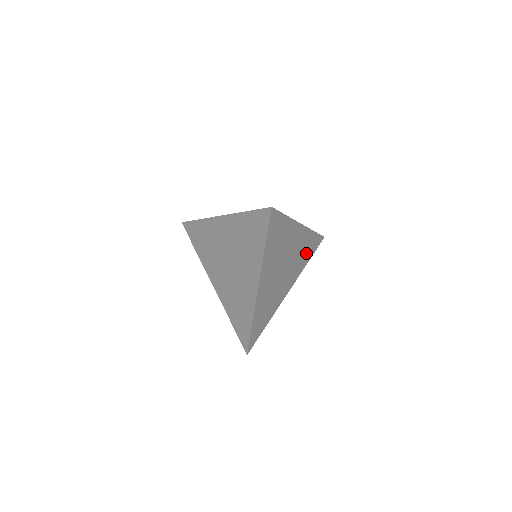
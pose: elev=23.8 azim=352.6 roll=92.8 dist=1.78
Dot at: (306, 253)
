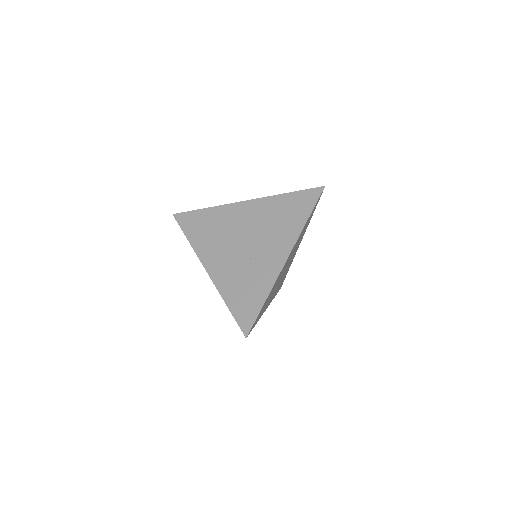
Dot at: occluded
